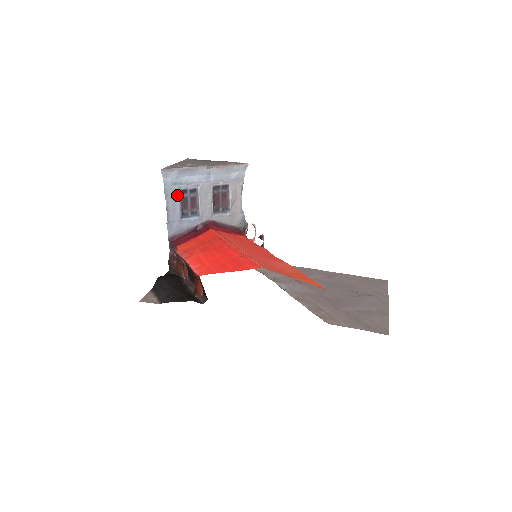
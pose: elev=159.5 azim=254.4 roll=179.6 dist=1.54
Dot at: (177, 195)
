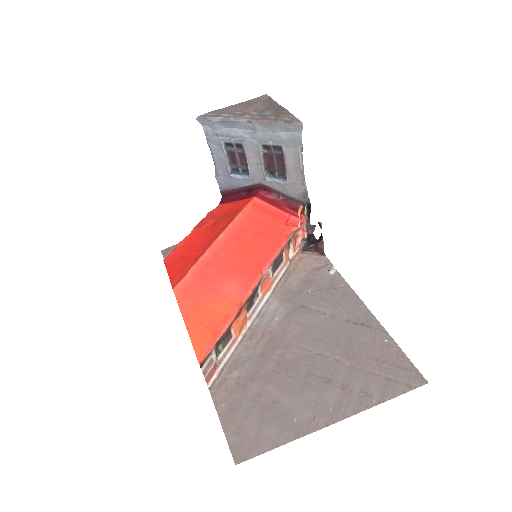
Dot at: (221, 147)
